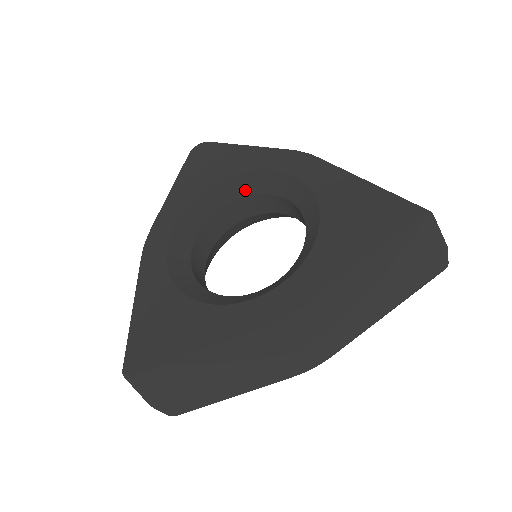
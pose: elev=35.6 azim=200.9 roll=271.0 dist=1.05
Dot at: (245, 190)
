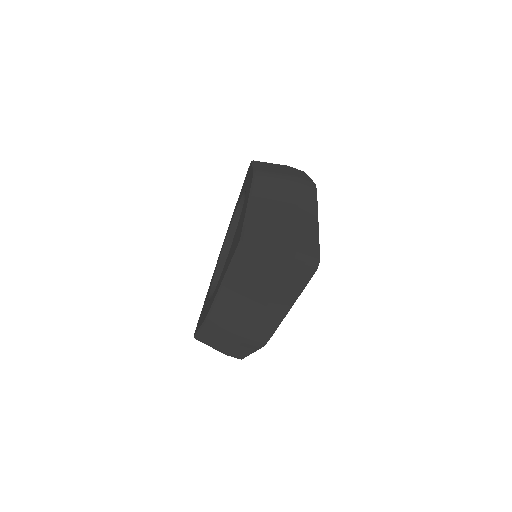
Dot at: occluded
